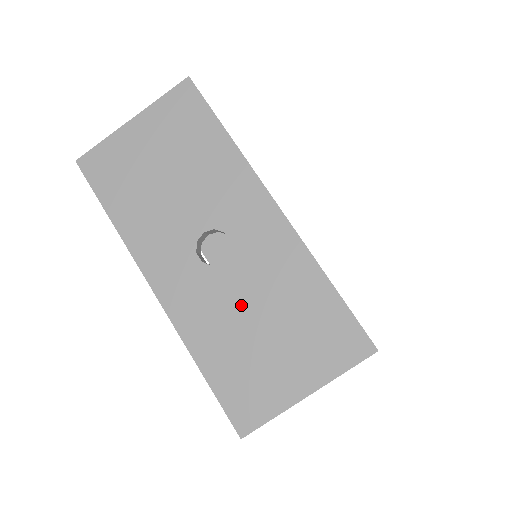
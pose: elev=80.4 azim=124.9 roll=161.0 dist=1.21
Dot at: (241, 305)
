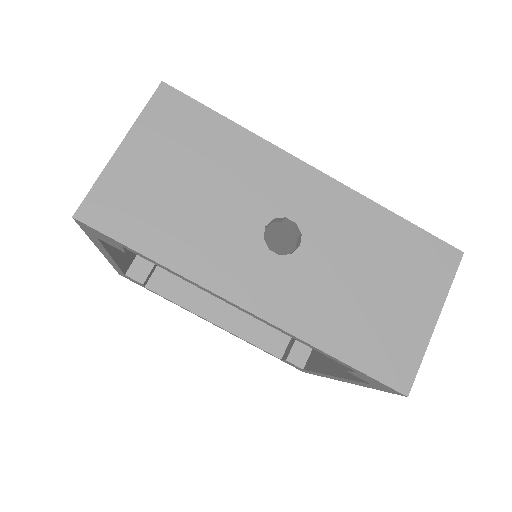
Dot at: (339, 276)
